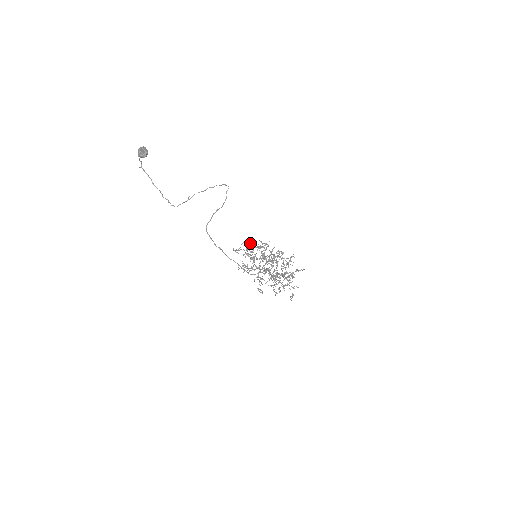
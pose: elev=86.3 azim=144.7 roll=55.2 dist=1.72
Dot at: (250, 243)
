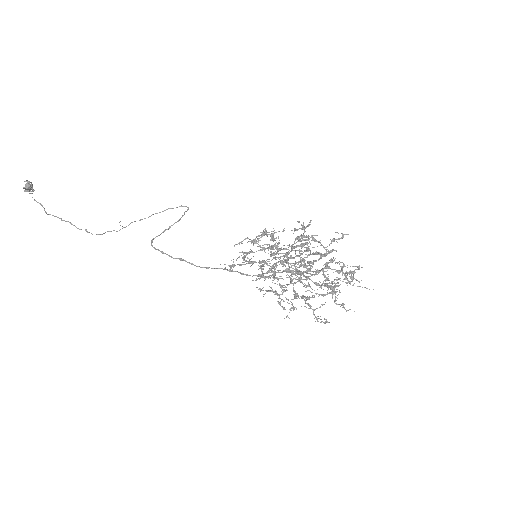
Dot at: (237, 244)
